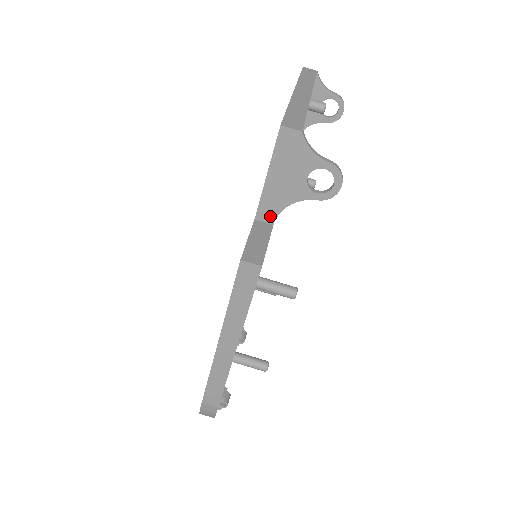
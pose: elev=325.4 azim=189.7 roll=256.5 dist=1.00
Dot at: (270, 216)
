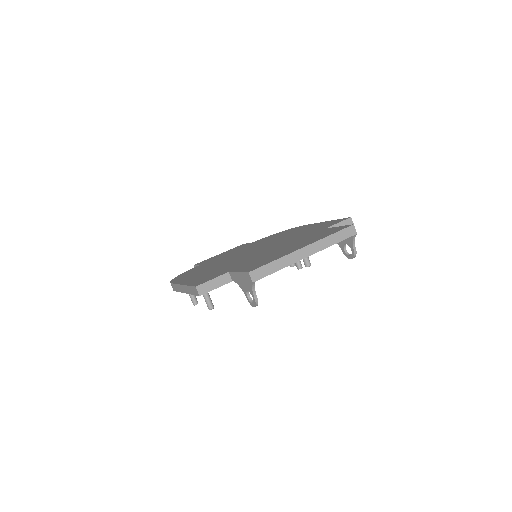
Dot at: (233, 279)
